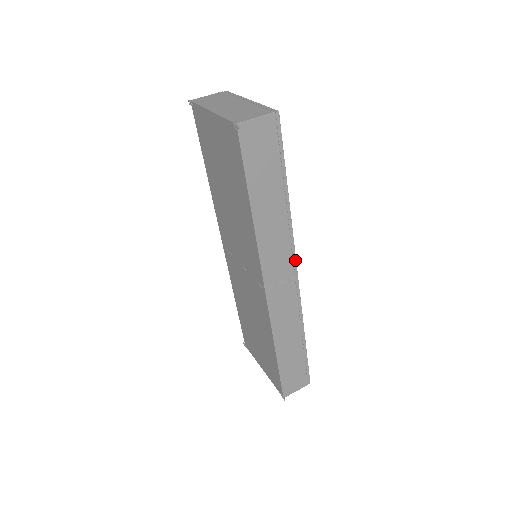
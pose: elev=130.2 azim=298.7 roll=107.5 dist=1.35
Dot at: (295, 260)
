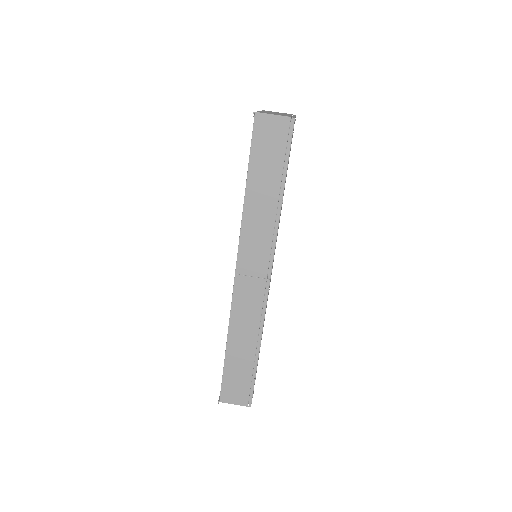
Dot at: (272, 262)
